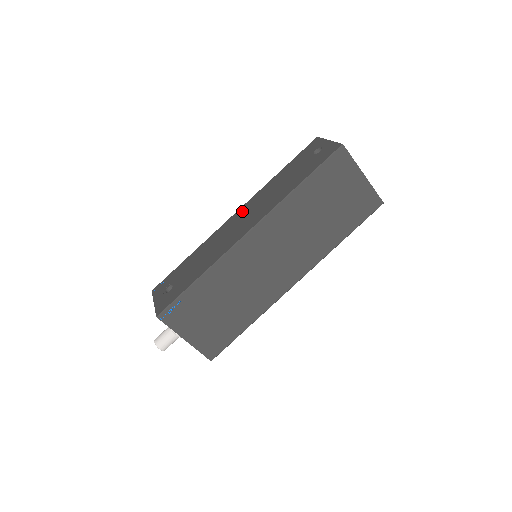
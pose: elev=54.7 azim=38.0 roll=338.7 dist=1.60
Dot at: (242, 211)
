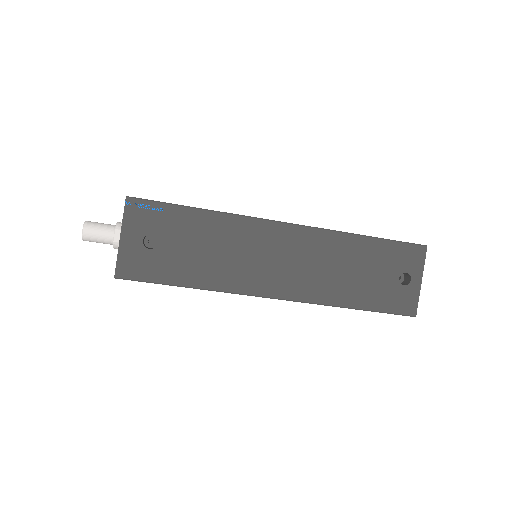
Dot at: (296, 239)
